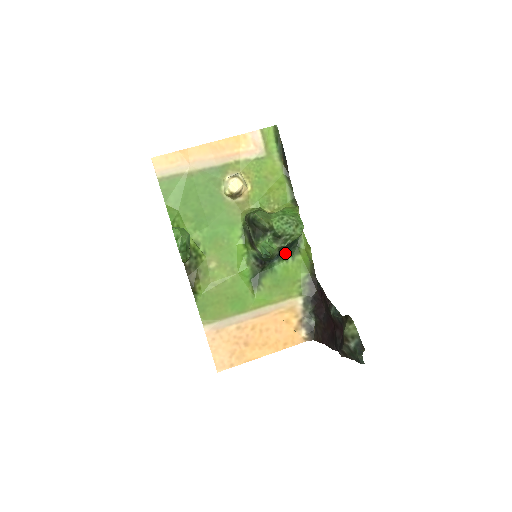
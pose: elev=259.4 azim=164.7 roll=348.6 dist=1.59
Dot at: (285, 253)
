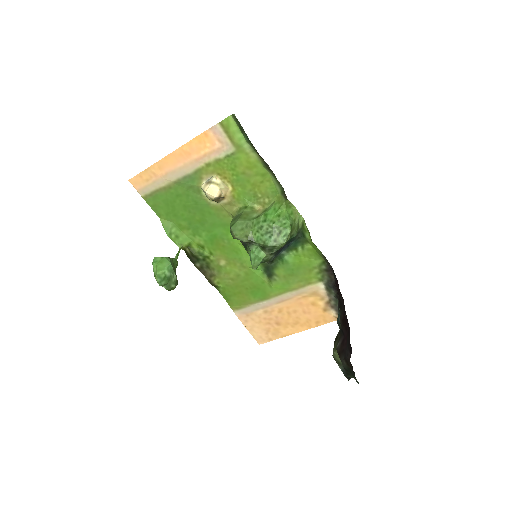
Dot at: (291, 244)
